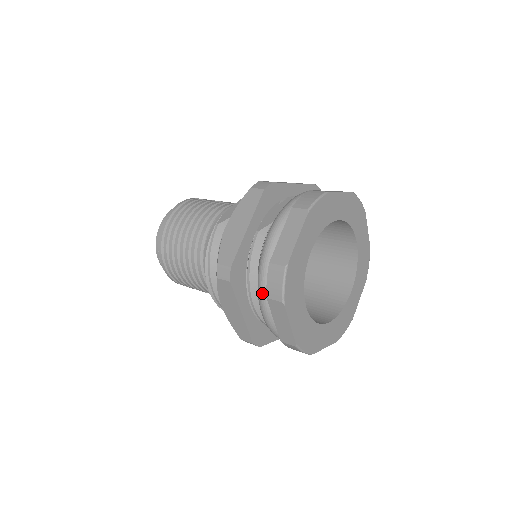
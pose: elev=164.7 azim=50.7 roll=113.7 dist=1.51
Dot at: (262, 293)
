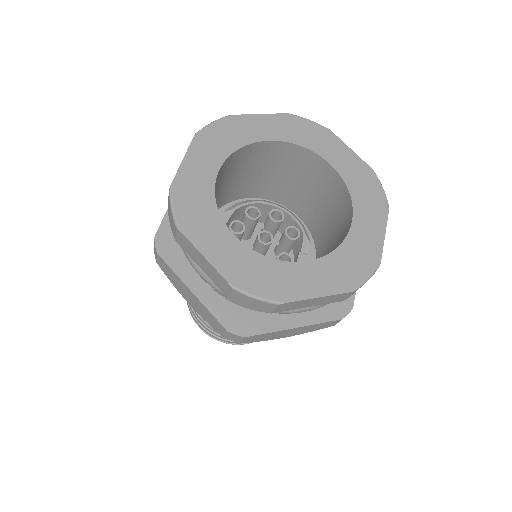
Dot at: occluded
